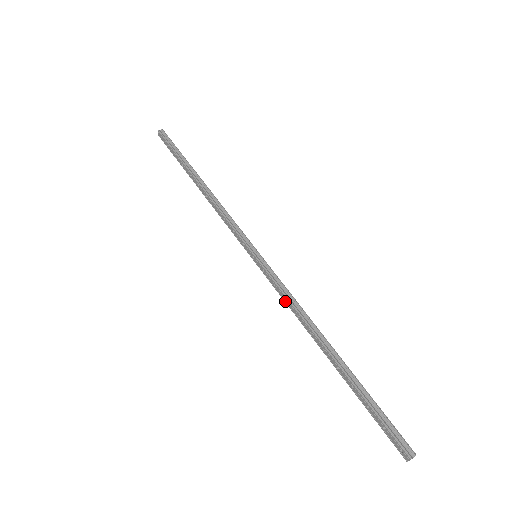
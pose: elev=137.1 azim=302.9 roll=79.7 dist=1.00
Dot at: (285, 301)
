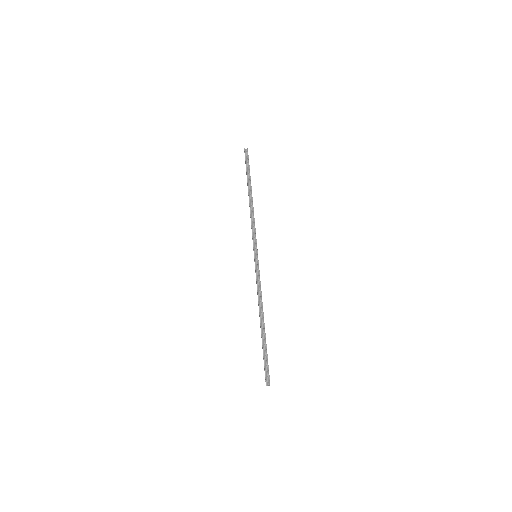
Dot at: (257, 287)
